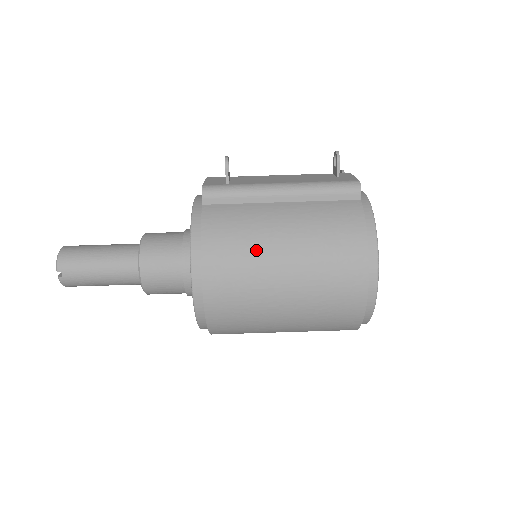
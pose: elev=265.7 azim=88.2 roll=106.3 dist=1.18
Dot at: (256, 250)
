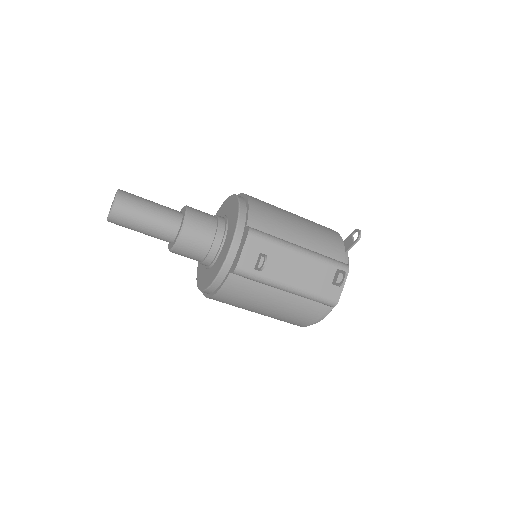
Dot at: (247, 306)
